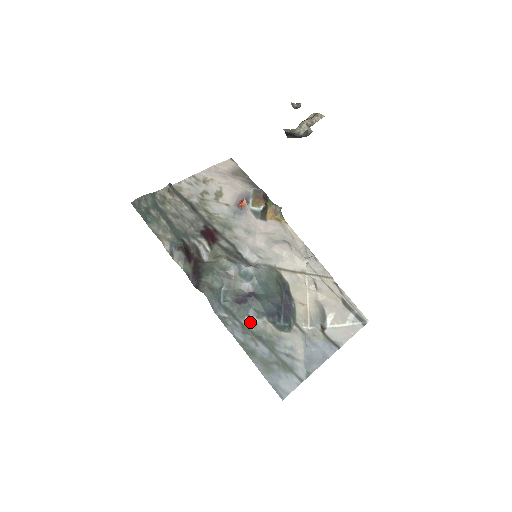
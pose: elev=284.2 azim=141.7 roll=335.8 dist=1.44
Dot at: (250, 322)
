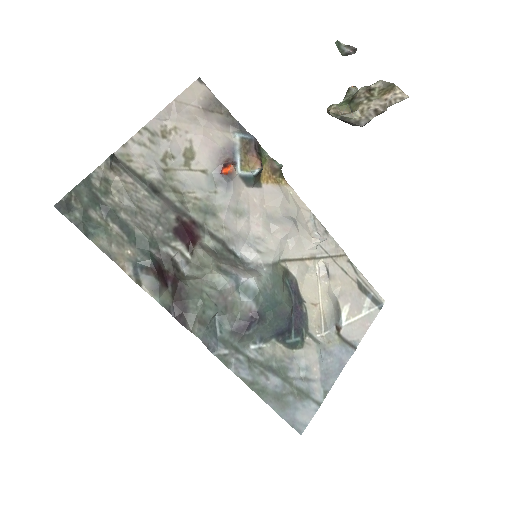
Dot at: (256, 350)
